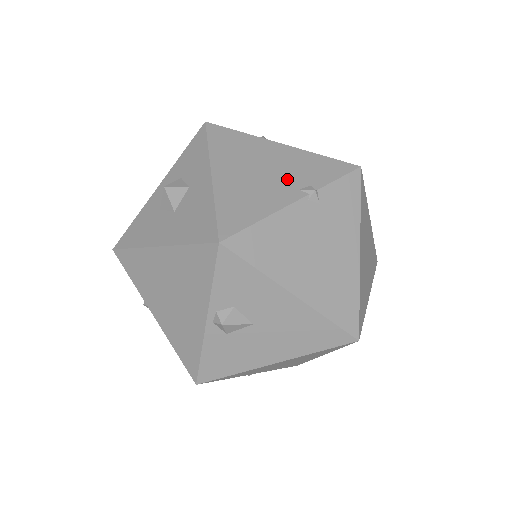
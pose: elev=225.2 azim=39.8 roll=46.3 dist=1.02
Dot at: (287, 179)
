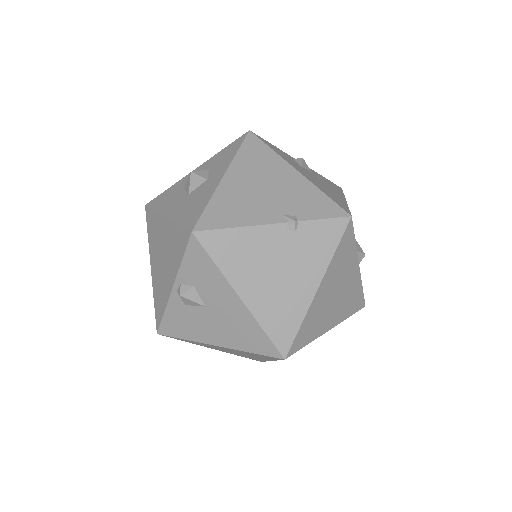
Dot at: (280, 203)
